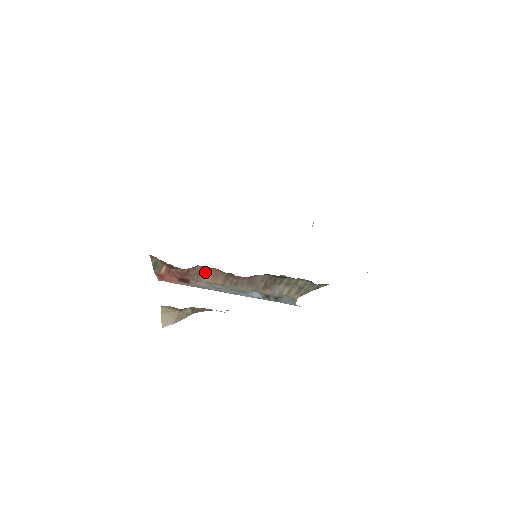
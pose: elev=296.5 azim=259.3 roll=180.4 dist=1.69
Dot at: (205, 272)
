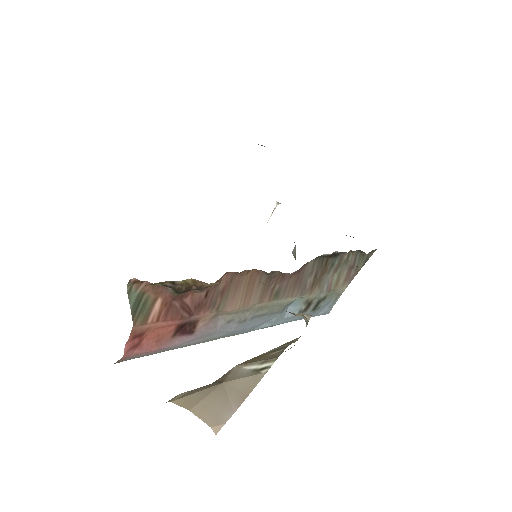
Dot at: (234, 286)
